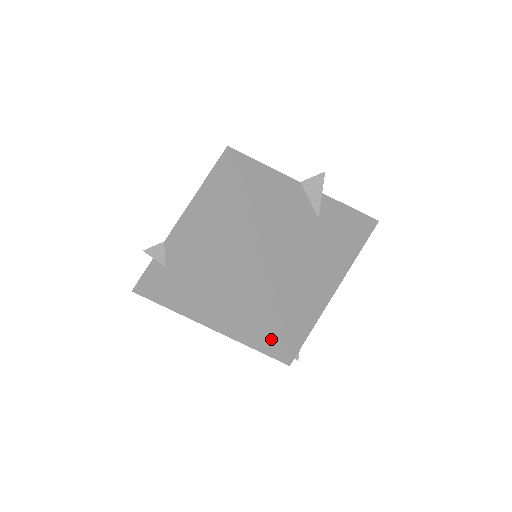
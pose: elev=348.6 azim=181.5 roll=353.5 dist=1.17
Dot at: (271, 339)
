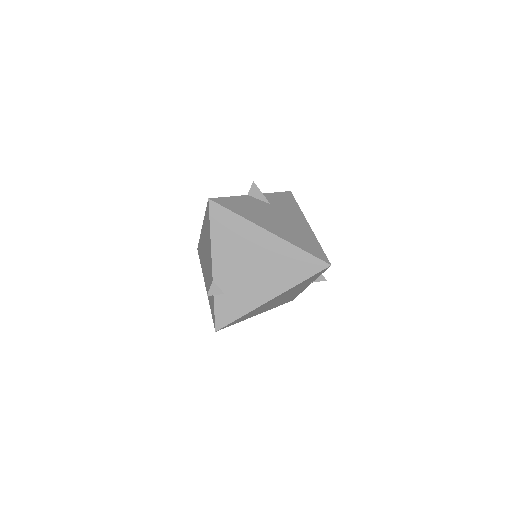
Dot at: (312, 263)
